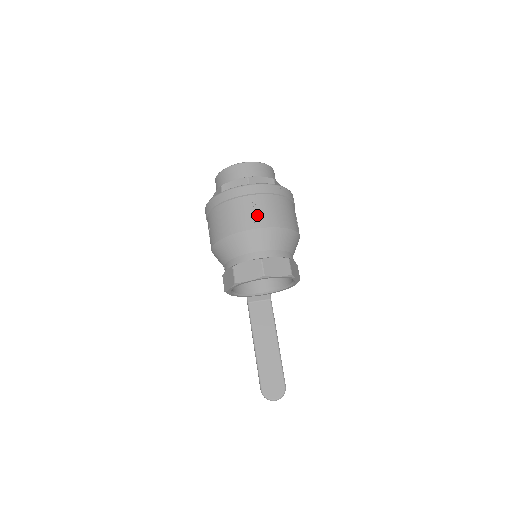
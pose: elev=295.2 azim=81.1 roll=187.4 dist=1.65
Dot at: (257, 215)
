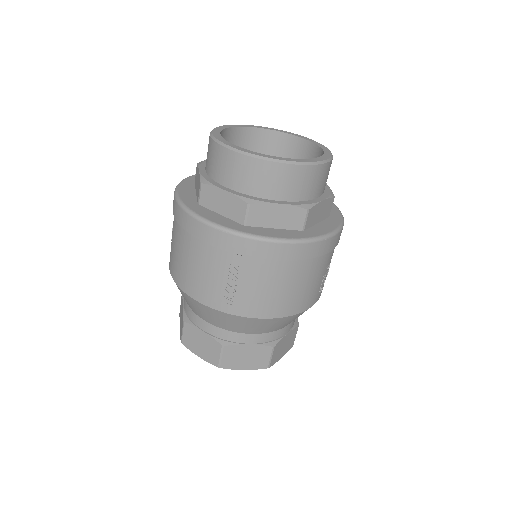
Dot at: (234, 293)
